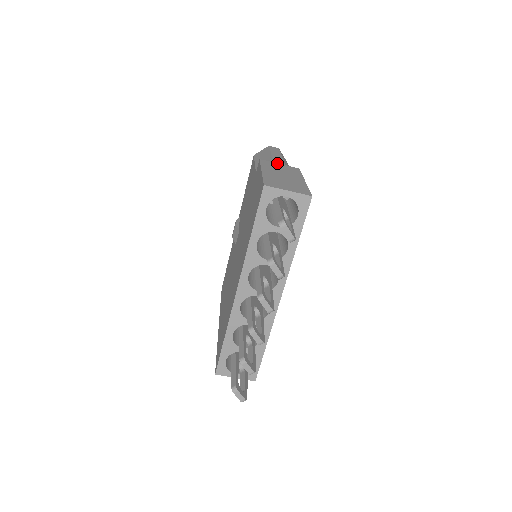
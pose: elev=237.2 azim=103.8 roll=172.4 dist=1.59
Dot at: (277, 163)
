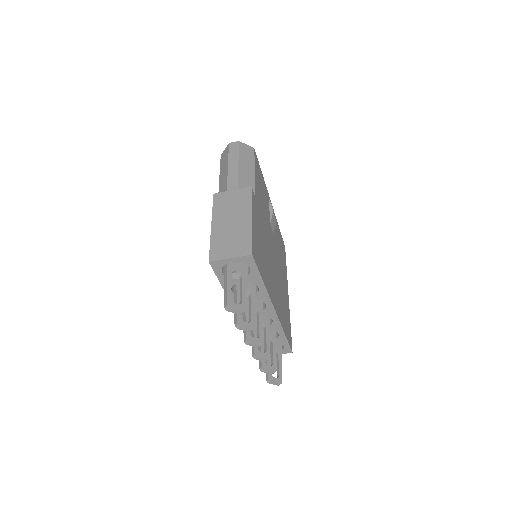
Dot at: (230, 191)
